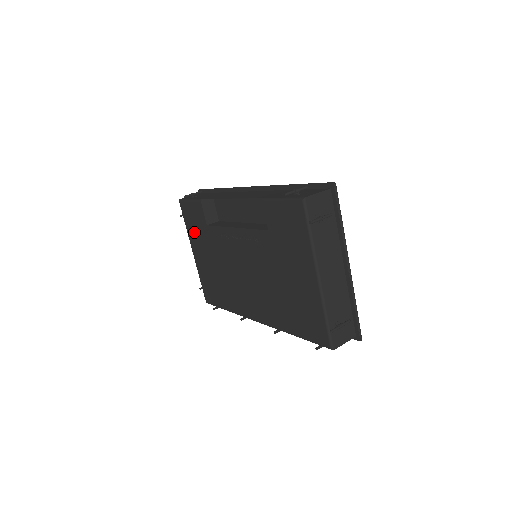
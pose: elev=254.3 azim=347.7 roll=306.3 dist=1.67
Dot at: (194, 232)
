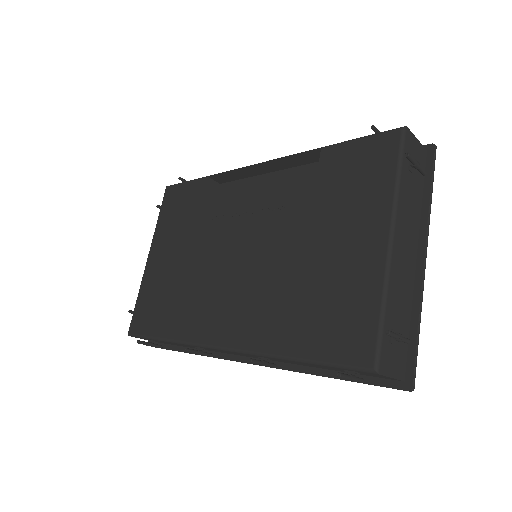
Dot at: (169, 224)
